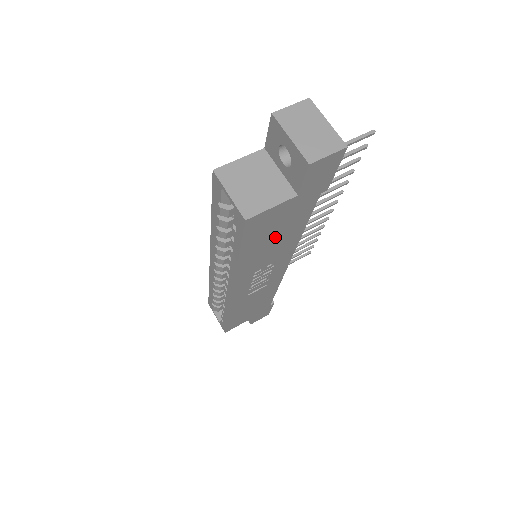
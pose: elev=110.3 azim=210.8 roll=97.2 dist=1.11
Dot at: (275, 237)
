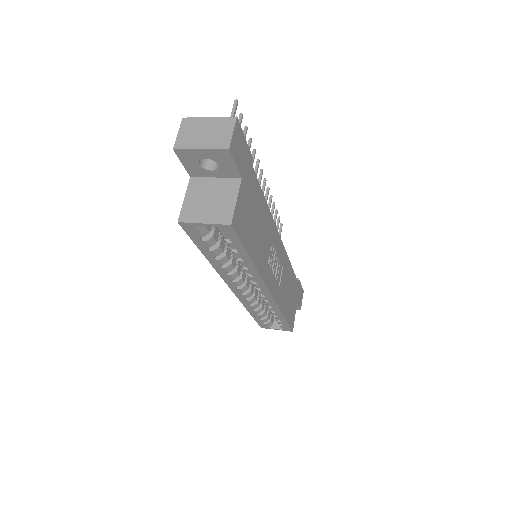
Dot at: (256, 223)
